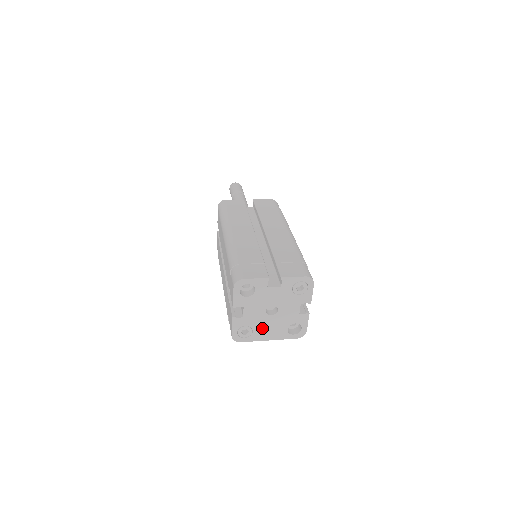
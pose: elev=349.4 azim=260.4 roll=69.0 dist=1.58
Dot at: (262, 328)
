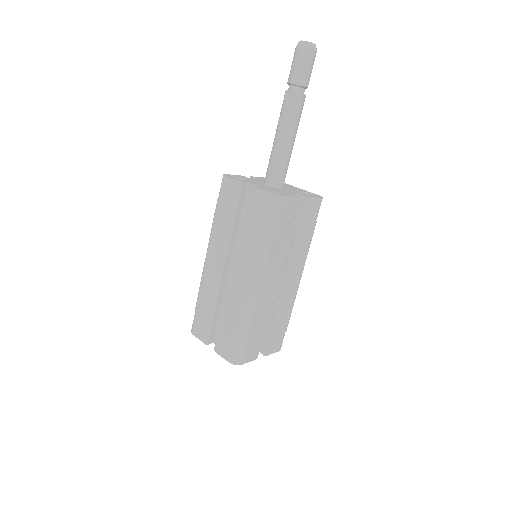
Dot at: occluded
